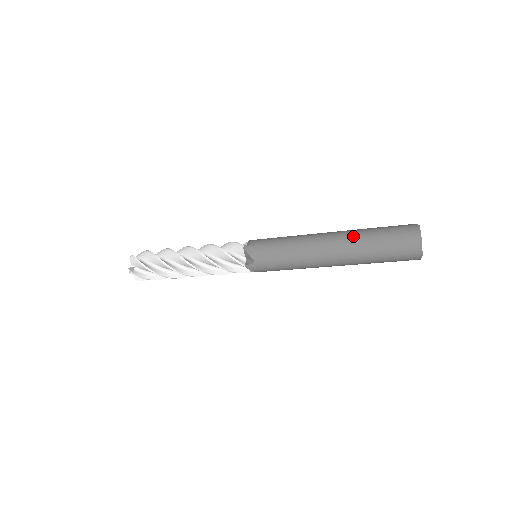
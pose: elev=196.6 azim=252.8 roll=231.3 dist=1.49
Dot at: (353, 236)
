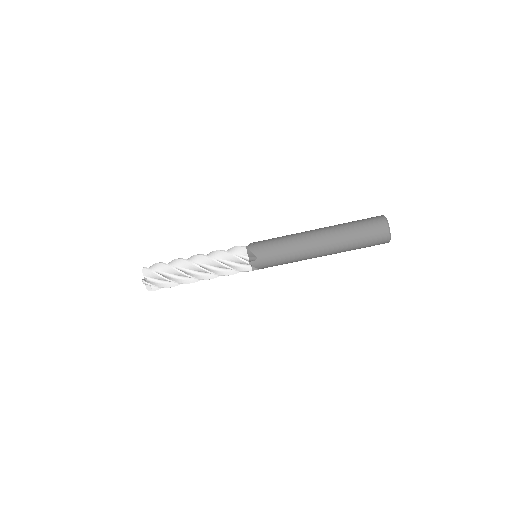
Dot at: (336, 228)
